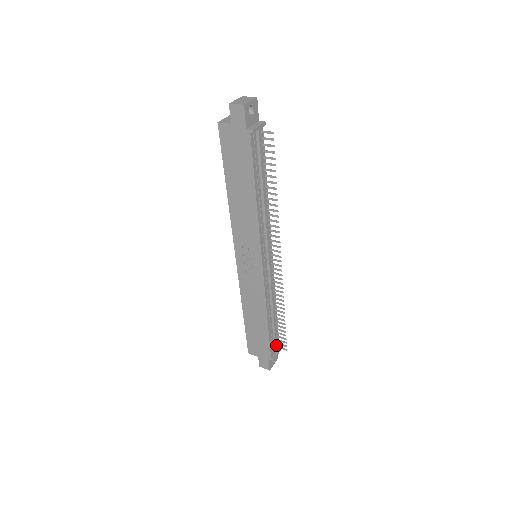
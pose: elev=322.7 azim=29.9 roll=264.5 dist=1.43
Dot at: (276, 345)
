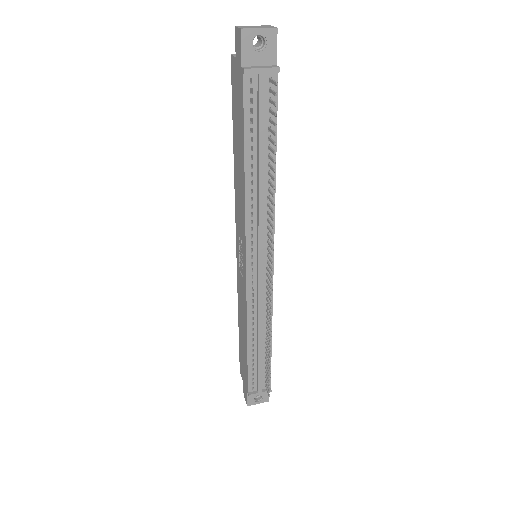
Dot at: (259, 381)
